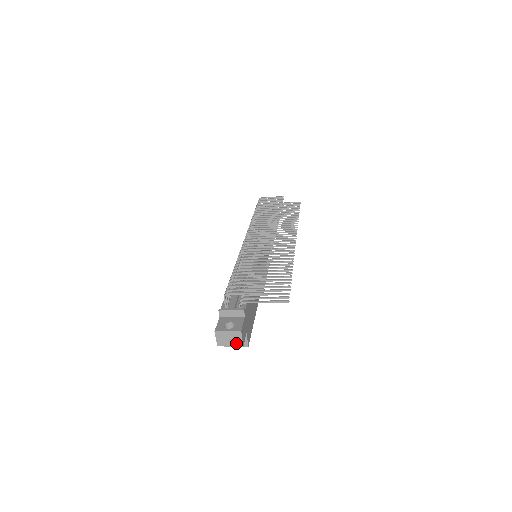
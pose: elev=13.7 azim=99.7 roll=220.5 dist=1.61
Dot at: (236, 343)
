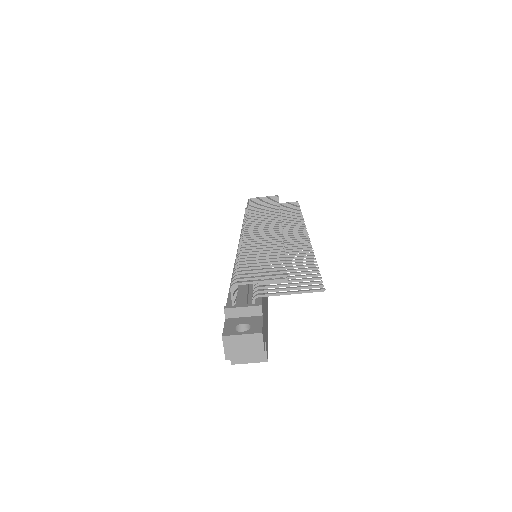
Dot at: (254, 353)
